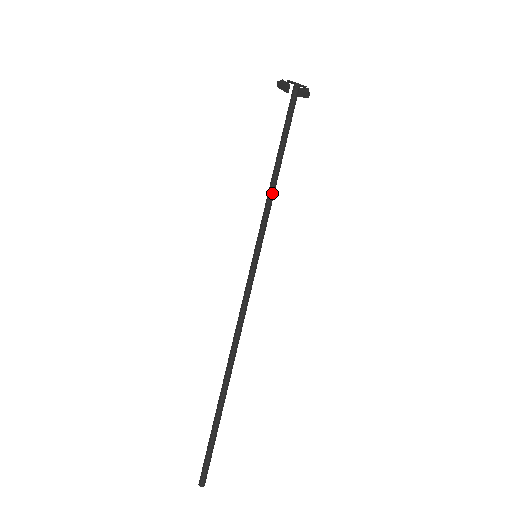
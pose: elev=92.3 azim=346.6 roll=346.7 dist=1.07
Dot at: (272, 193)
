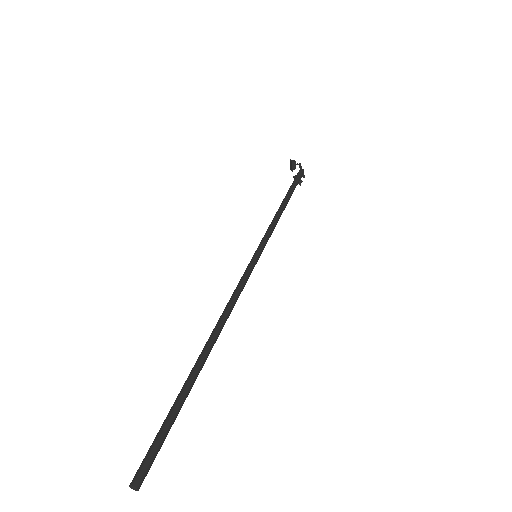
Dot at: (278, 219)
